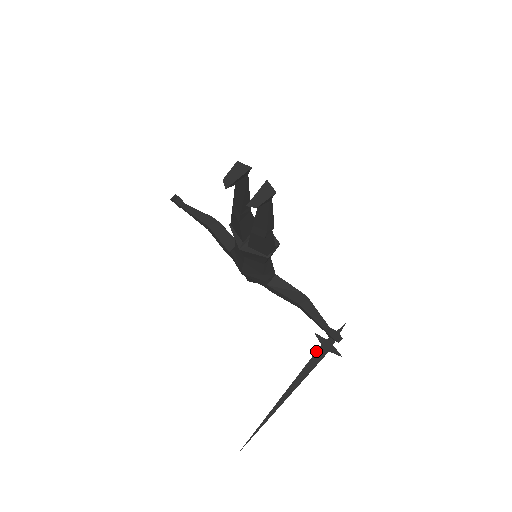
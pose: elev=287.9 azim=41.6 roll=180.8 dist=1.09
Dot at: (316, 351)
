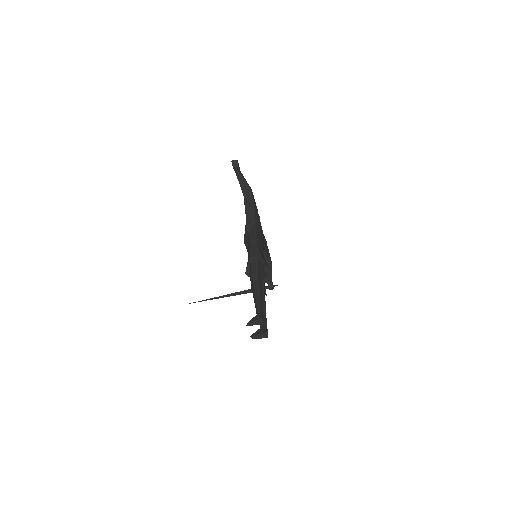
Dot at: occluded
